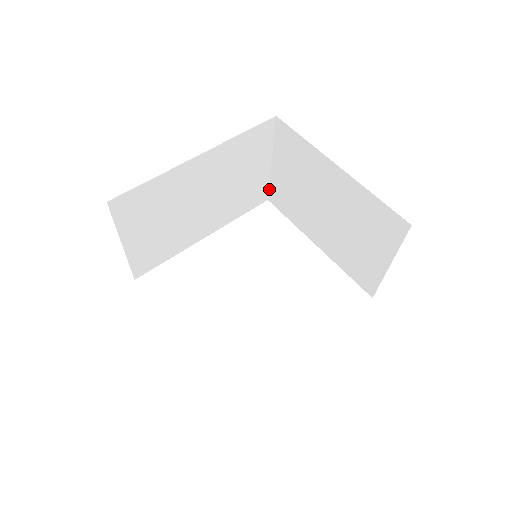
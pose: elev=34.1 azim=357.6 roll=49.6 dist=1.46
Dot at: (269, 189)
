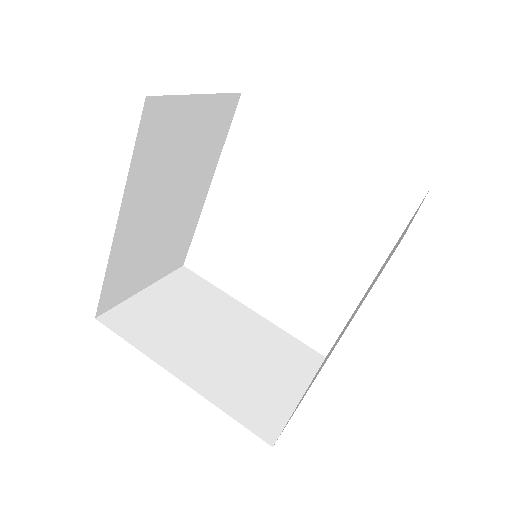
Dot at: (230, 93)
